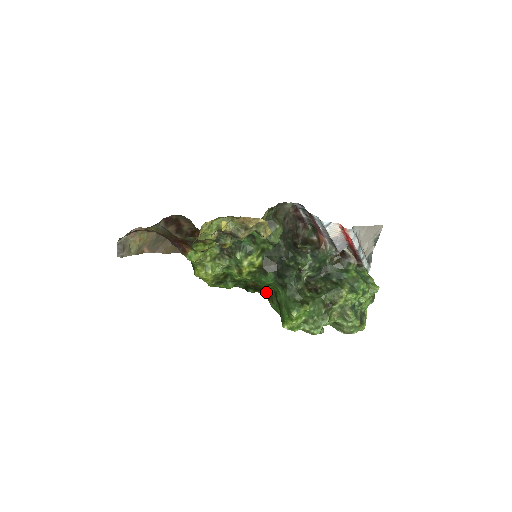
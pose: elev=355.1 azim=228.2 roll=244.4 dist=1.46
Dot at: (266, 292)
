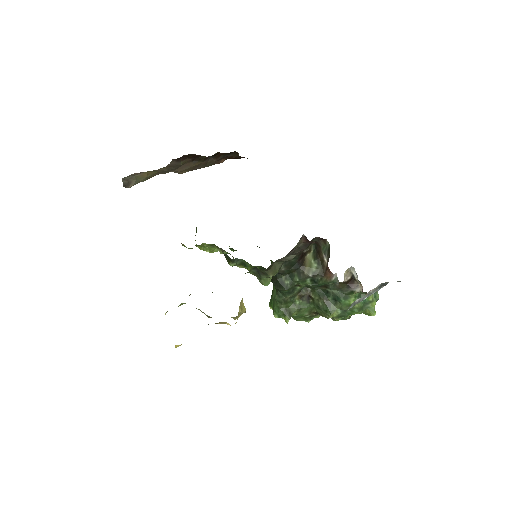
Dot at: occluded
